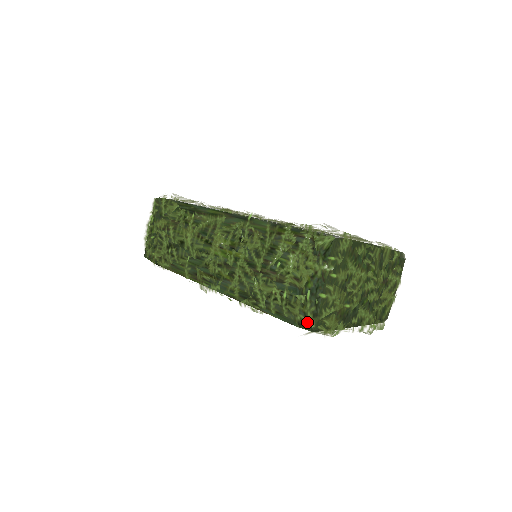
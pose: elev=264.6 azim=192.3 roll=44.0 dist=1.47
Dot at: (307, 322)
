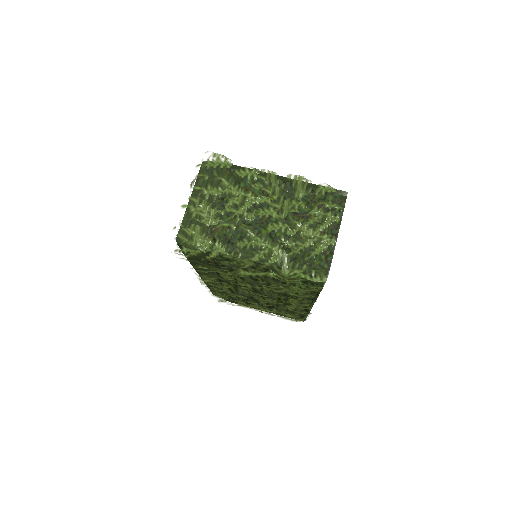
Dot at: occluded
